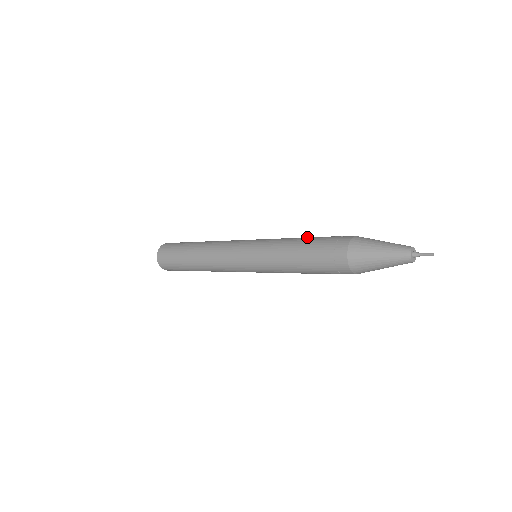
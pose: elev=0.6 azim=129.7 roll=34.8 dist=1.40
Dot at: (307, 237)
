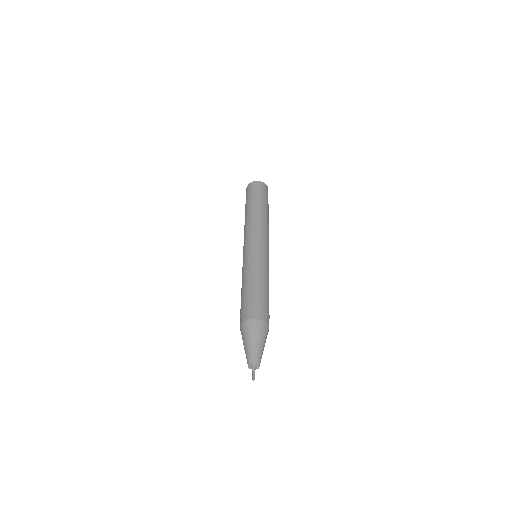
Dot at: (267, 288)
